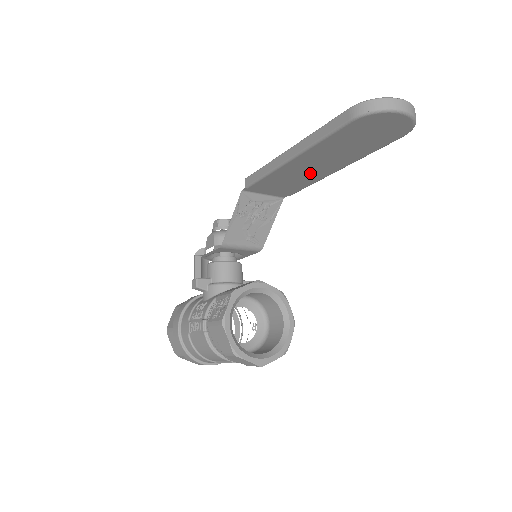
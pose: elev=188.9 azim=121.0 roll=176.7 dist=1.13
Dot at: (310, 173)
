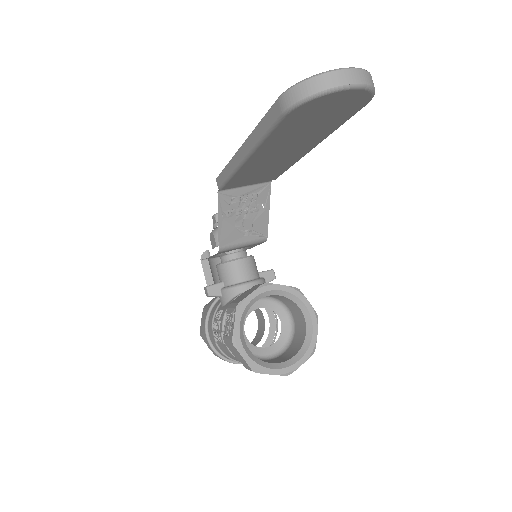
Dot at: (280, 161)
